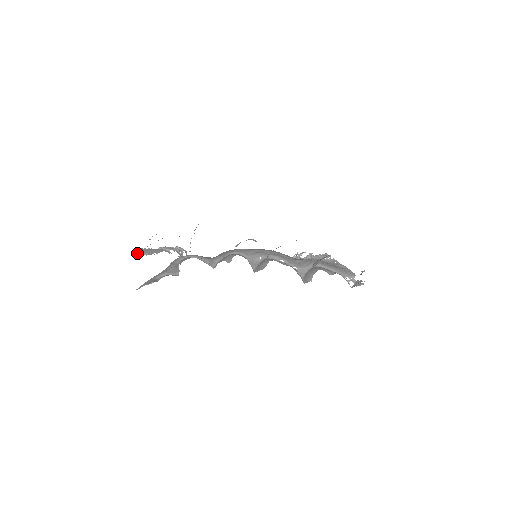
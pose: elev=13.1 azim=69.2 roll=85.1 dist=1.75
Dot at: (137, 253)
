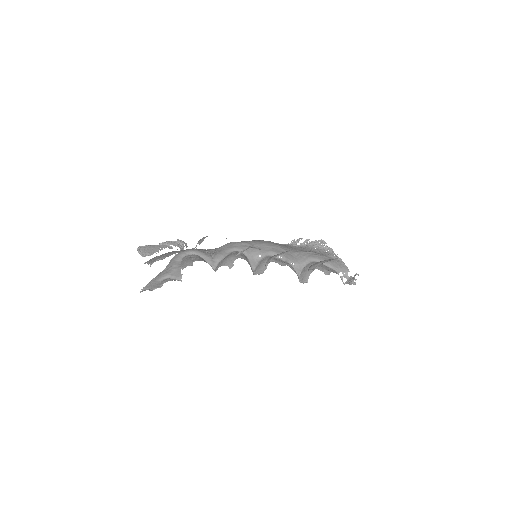
Dot at: (140, 254)
